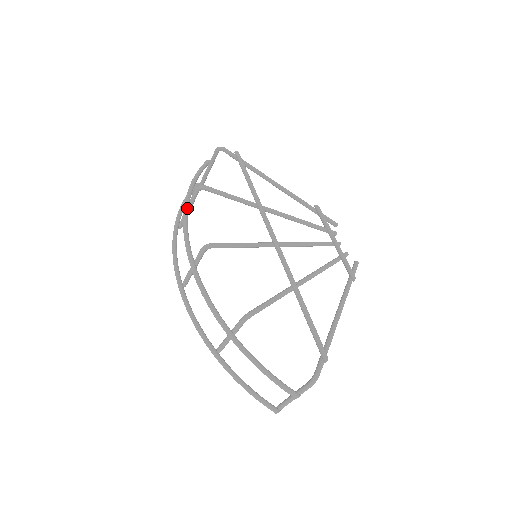
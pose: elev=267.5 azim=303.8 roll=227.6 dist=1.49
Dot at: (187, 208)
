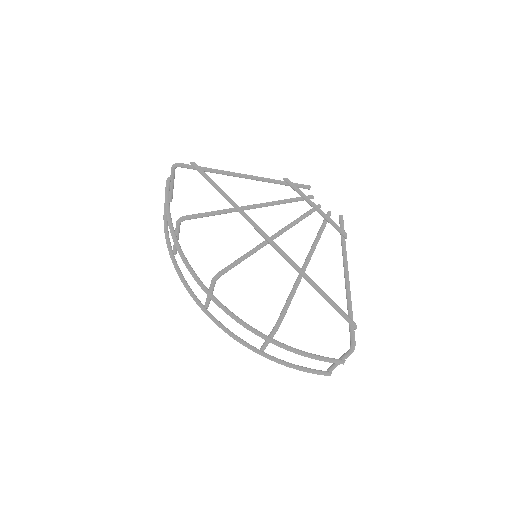
Dot at: (177, 241)
